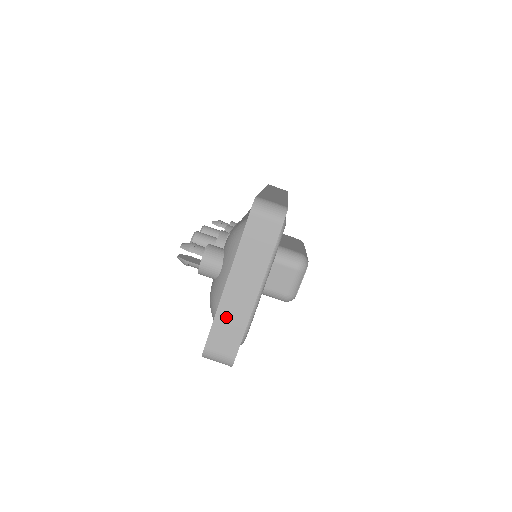
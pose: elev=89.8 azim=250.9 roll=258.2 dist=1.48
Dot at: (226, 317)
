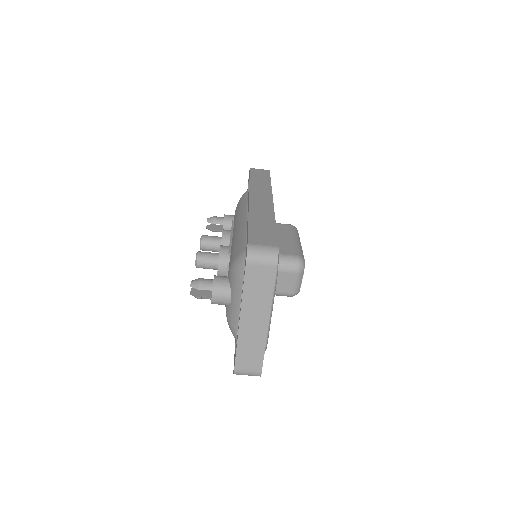
Dot at: (246, 345)
